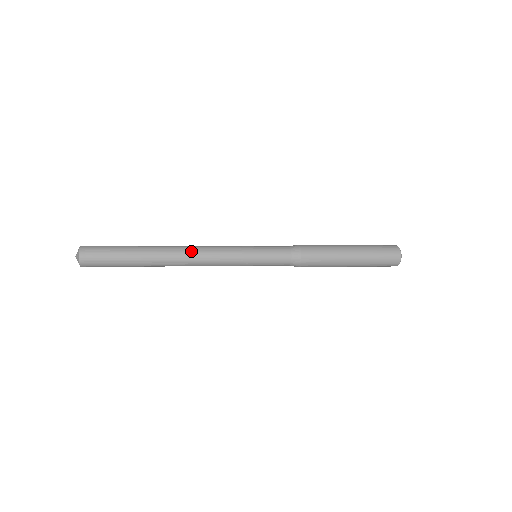
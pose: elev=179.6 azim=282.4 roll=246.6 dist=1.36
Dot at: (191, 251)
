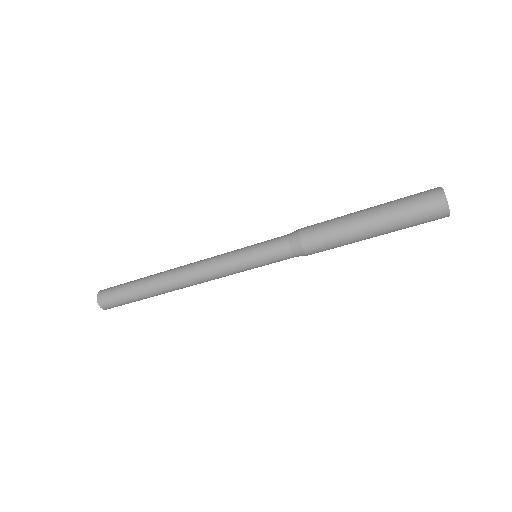
Dot at: (185, 267)
